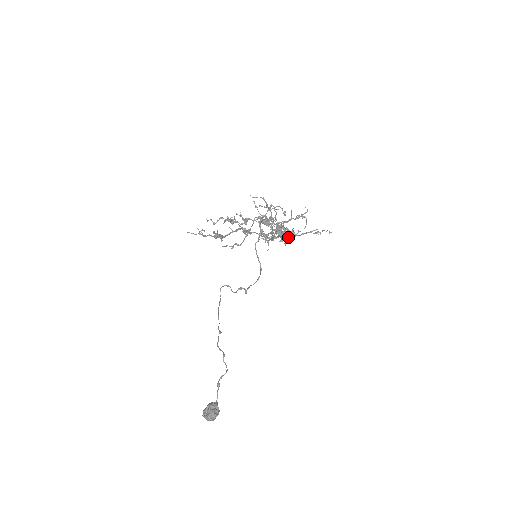
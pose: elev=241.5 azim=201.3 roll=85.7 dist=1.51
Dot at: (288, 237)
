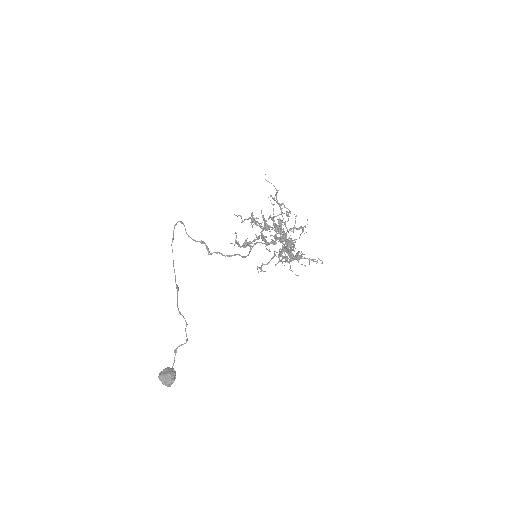
Dot at: (293, 257)
